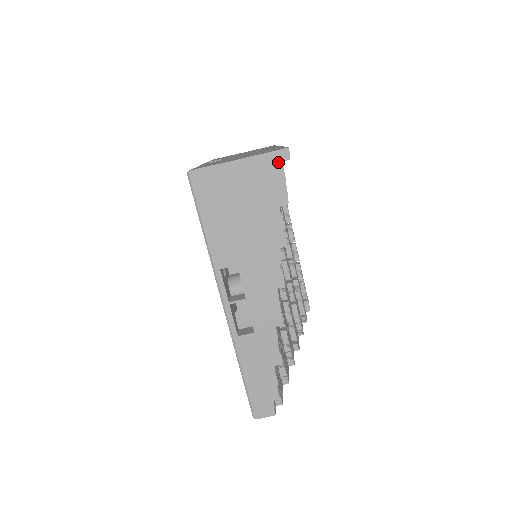
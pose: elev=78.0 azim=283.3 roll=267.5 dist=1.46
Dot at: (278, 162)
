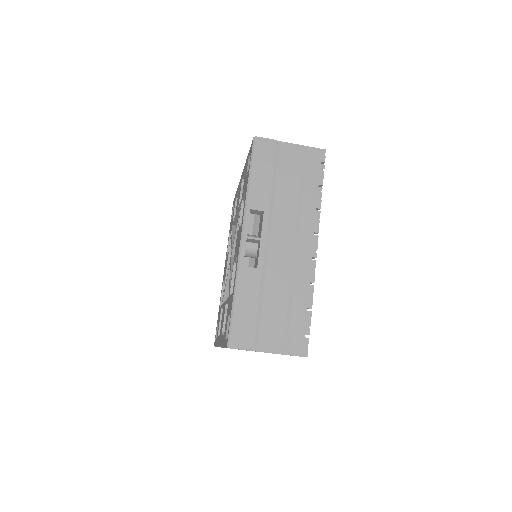
Dot at: occluded
